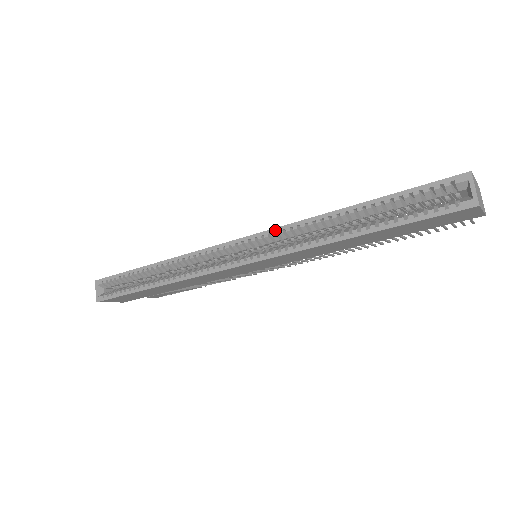
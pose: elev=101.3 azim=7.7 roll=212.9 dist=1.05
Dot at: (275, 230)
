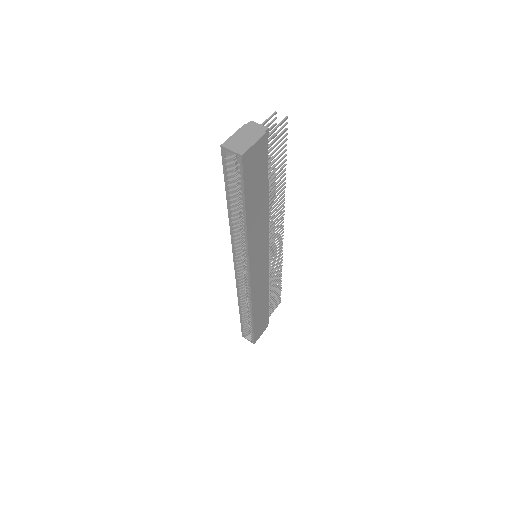
Dot at: (233, 249)
